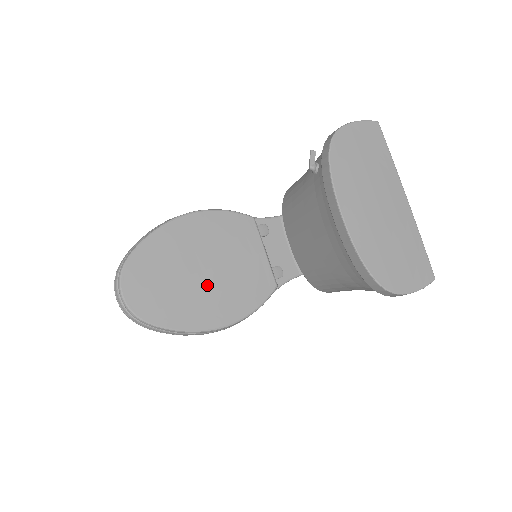
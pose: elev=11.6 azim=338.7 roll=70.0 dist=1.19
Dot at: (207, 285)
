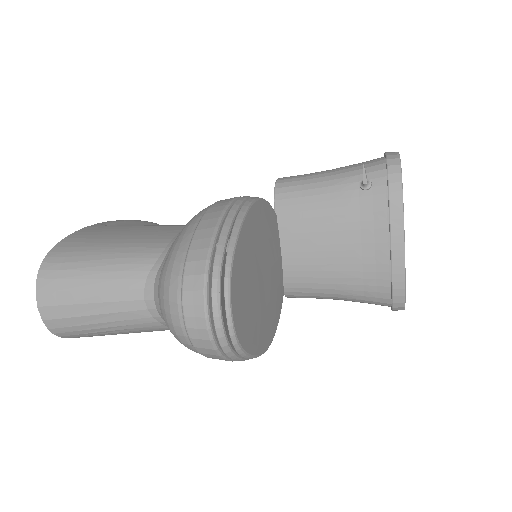
Dot at: (265, 295)
